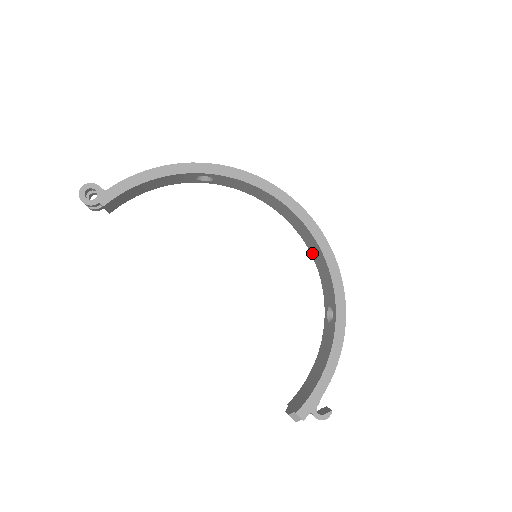
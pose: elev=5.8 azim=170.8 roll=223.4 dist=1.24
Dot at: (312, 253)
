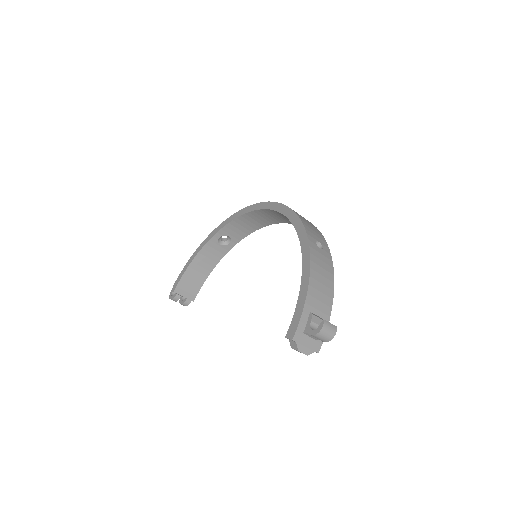
Dot at: occluded
